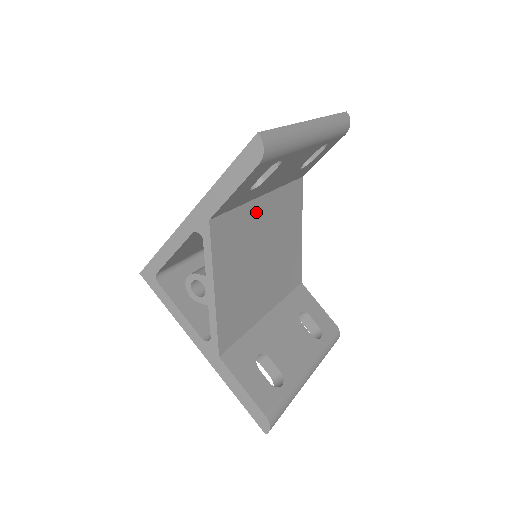
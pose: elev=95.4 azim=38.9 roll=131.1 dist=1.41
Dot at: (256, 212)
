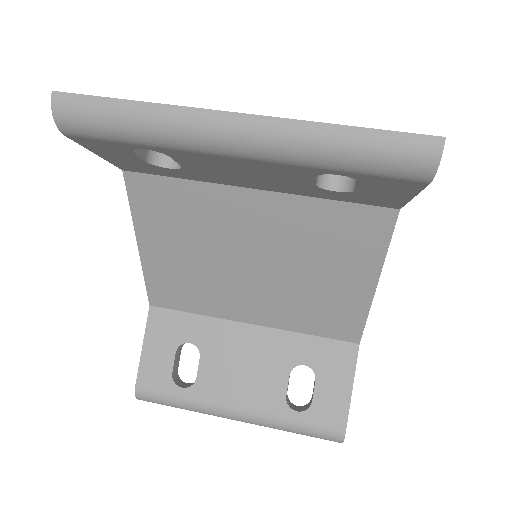
Dot at: (233, 203)
